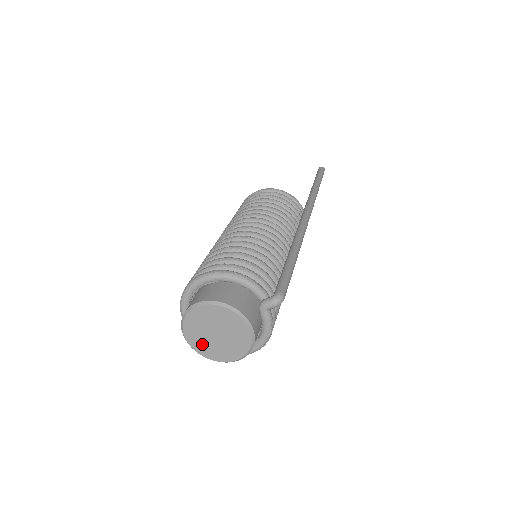
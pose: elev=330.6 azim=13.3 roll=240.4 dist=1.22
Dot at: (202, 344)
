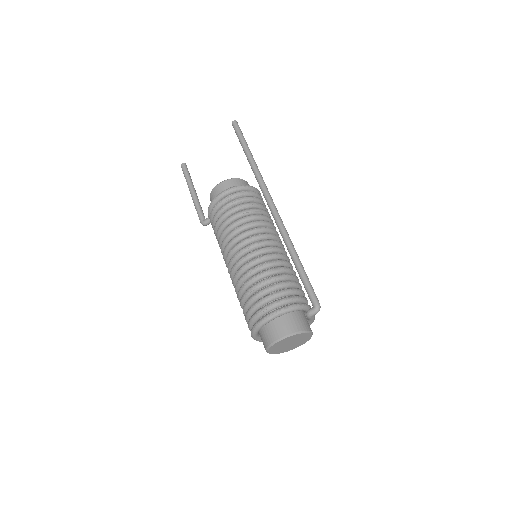
Dot at: (280, 350)
